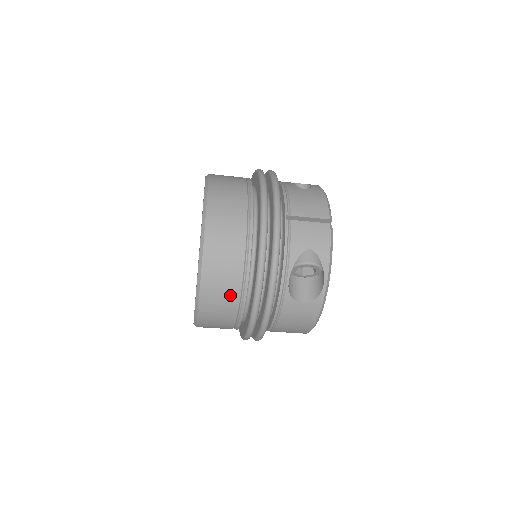
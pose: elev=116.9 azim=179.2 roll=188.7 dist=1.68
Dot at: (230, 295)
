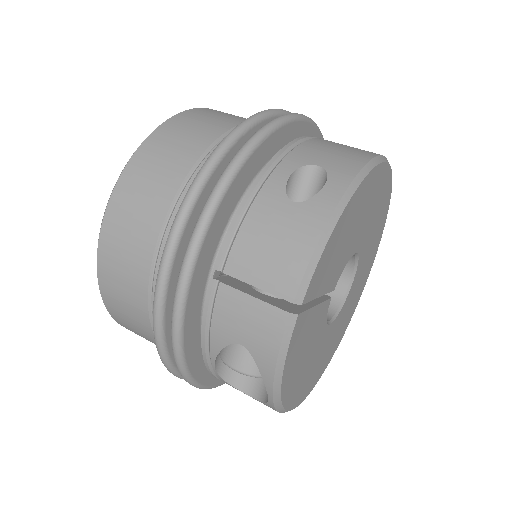
Dot at: (152, 342)
